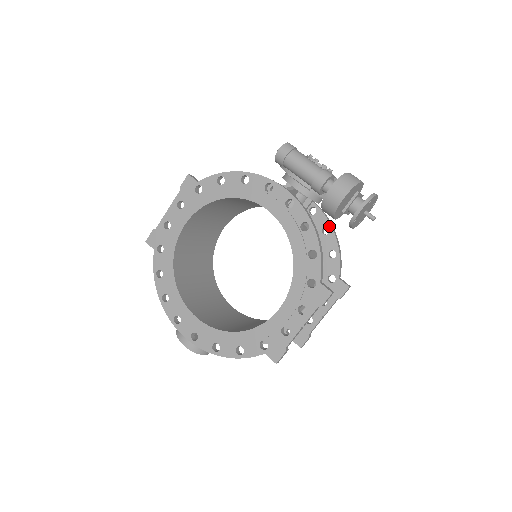
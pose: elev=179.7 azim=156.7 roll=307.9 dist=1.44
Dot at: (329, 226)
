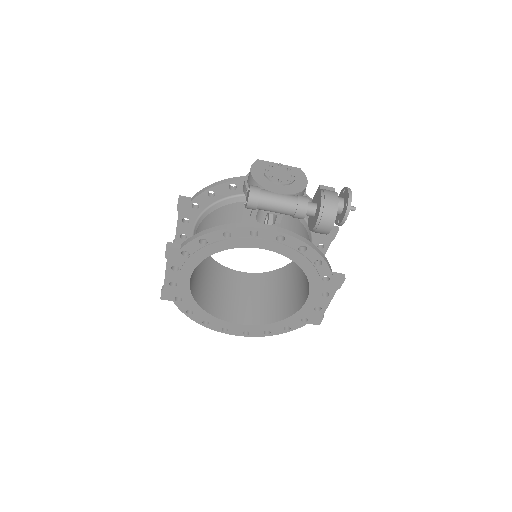
Dot at: occluded
